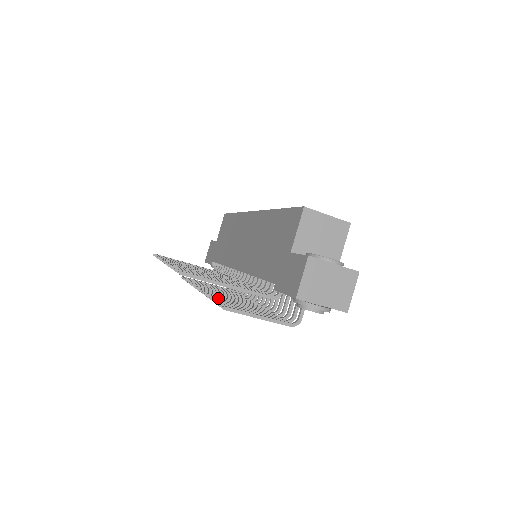
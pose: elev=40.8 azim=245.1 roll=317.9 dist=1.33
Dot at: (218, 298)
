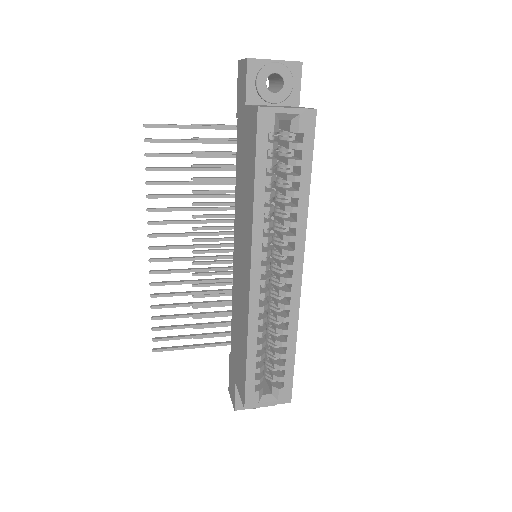
Dot at: occluded
